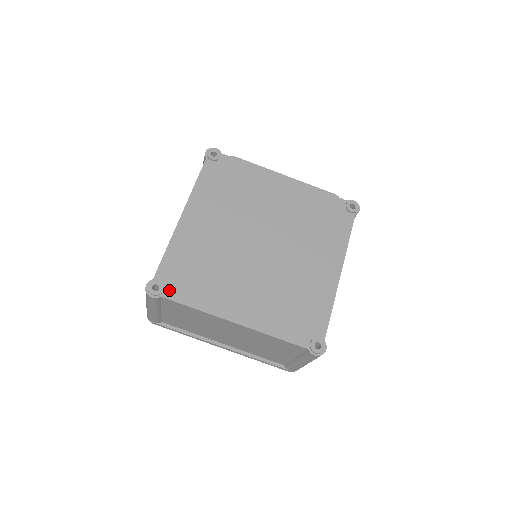
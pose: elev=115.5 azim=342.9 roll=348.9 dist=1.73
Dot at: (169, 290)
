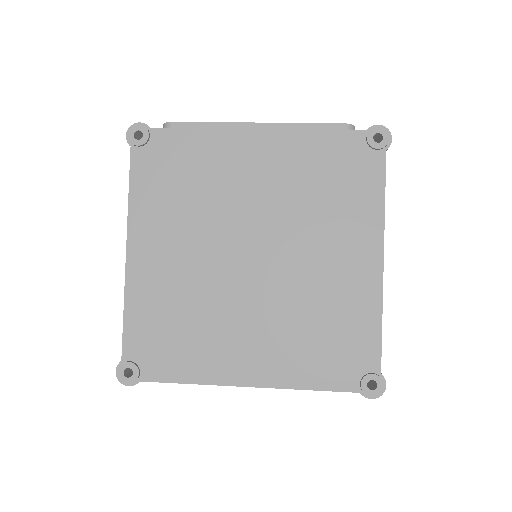
Dot at: (147, 369)
